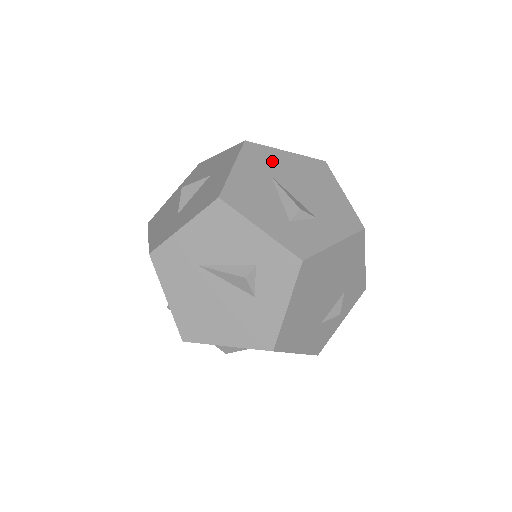
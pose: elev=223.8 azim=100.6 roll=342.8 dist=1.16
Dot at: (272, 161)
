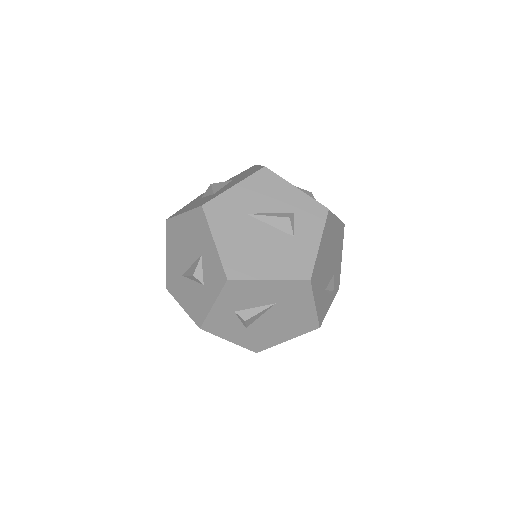
Dot at: occluded
